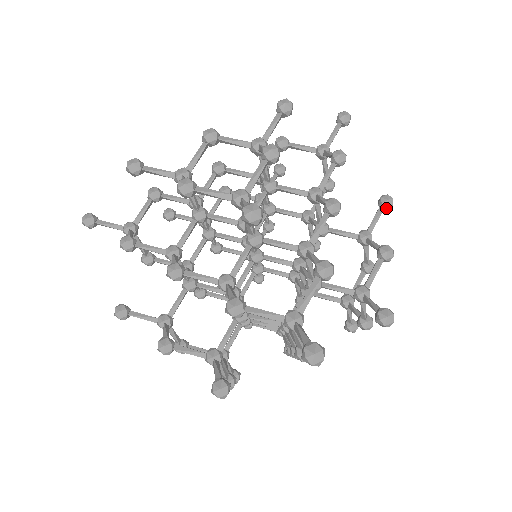
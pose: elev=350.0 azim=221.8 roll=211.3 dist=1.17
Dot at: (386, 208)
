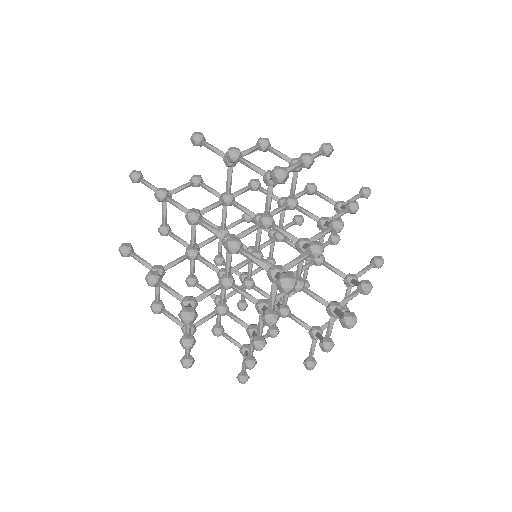
Dot at: (376, 265)
